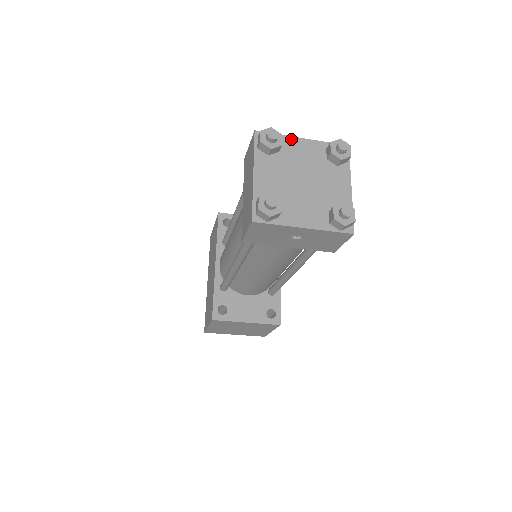
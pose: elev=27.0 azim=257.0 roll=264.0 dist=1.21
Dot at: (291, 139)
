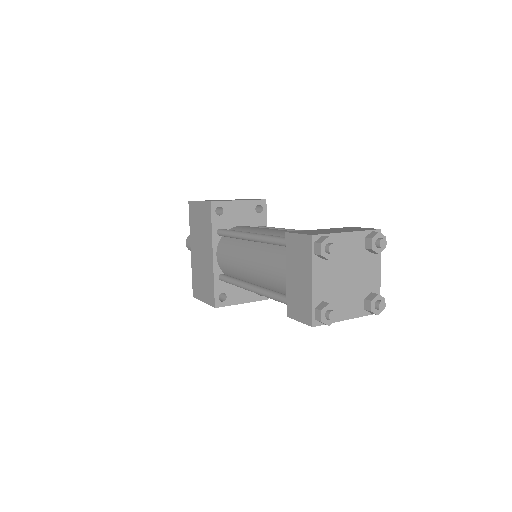
Dot at: (339, 236)
